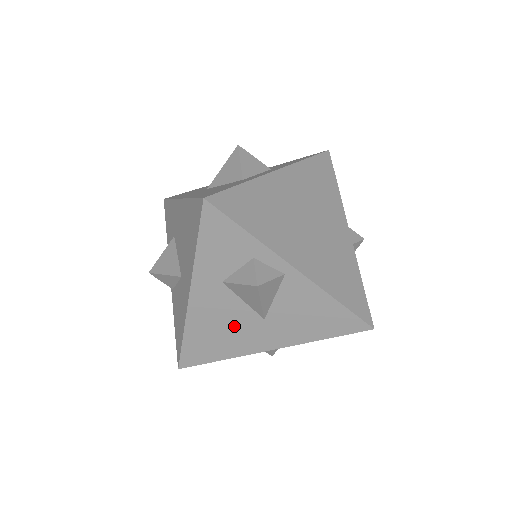
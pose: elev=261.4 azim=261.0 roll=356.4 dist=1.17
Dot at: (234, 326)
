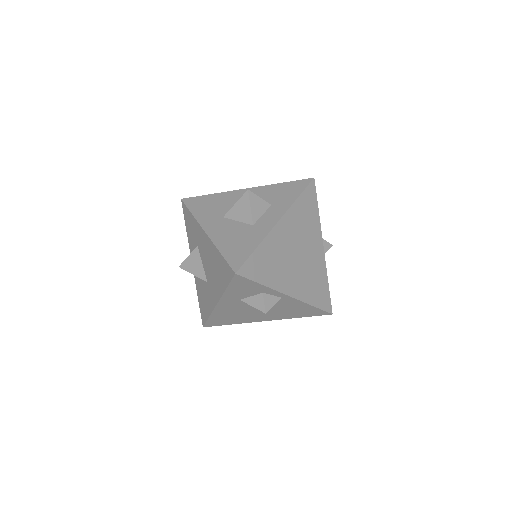
Dot at: (244, 314)
